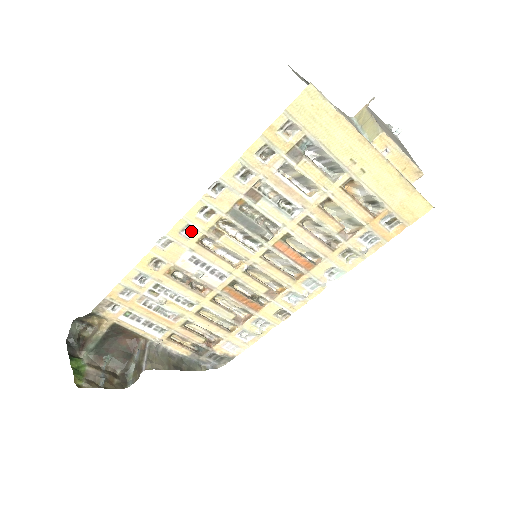
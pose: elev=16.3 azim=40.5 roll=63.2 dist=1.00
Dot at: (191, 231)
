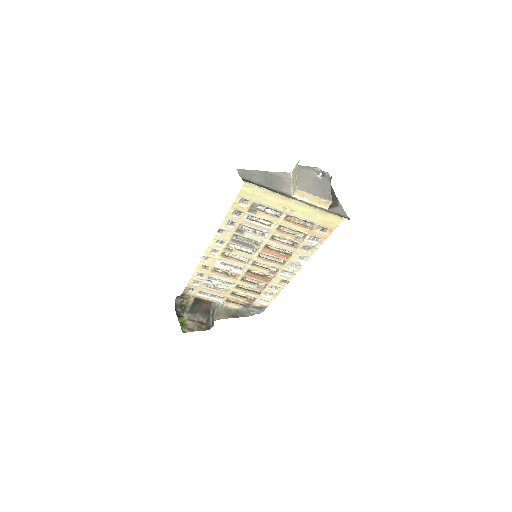
Dot at: (216, 251)
